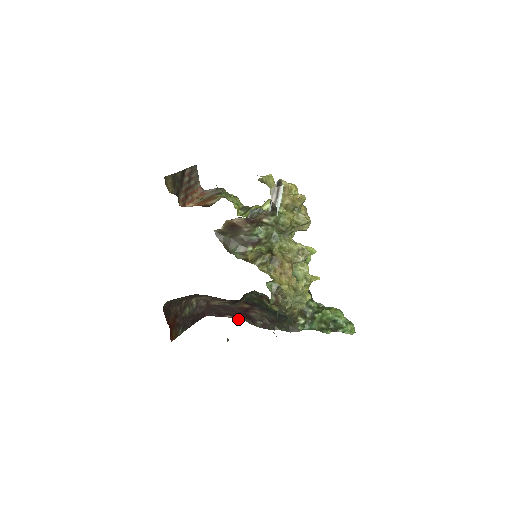
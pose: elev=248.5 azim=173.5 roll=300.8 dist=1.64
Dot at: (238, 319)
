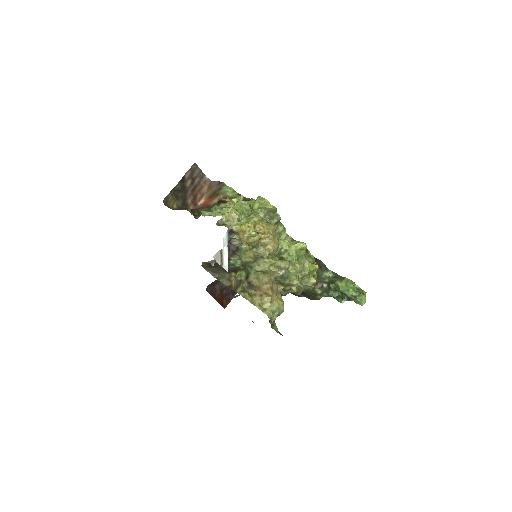
Dot at: occluded
